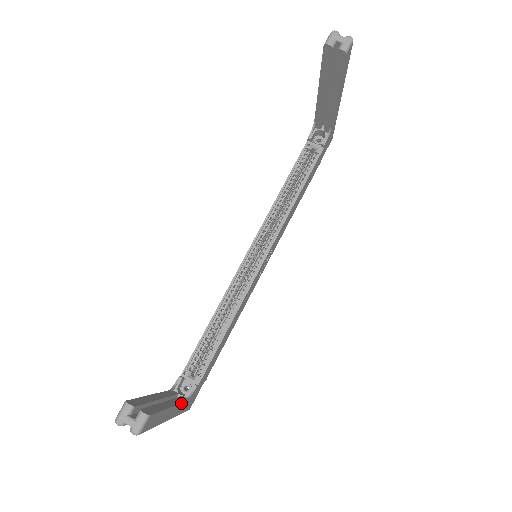
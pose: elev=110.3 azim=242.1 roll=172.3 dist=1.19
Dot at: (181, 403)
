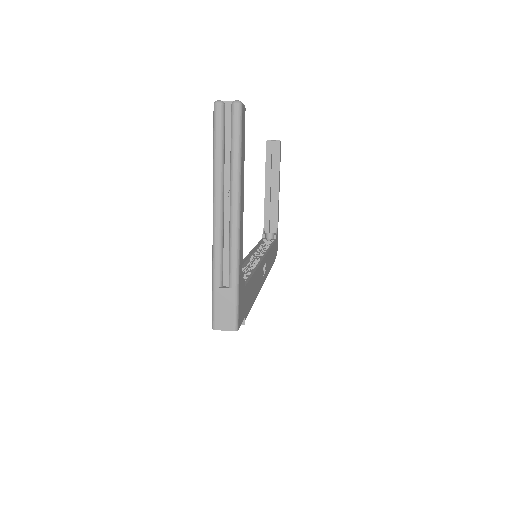
Dot at: (242, 240)
